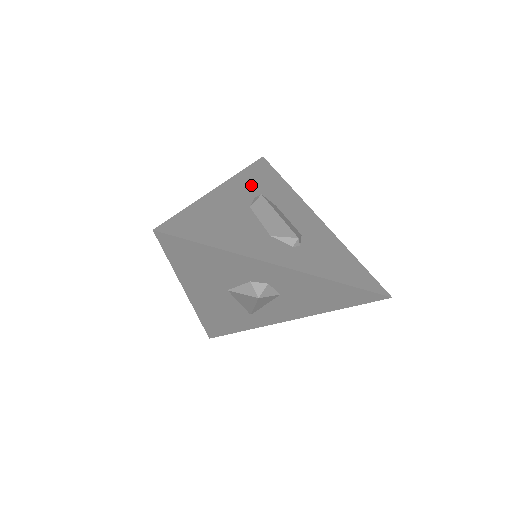
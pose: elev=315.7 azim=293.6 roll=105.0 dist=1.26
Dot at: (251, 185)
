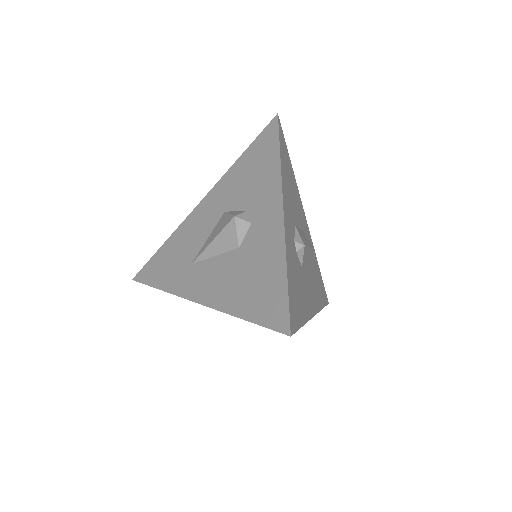
Dot at: (313, 256)
